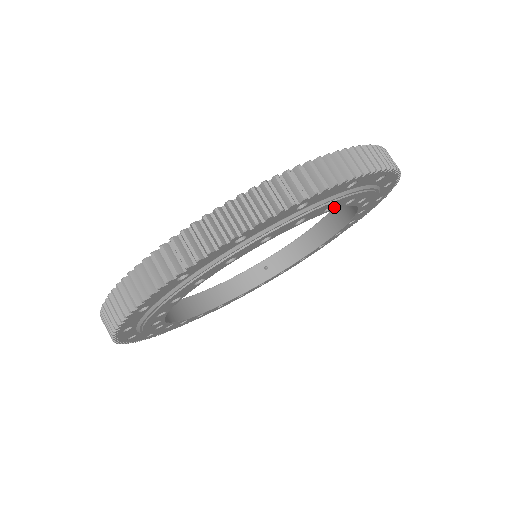
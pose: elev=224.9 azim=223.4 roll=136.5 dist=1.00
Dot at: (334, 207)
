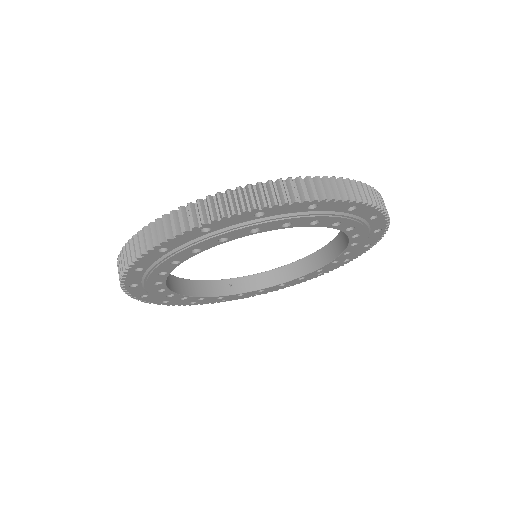
Dot at: (350, 231)
